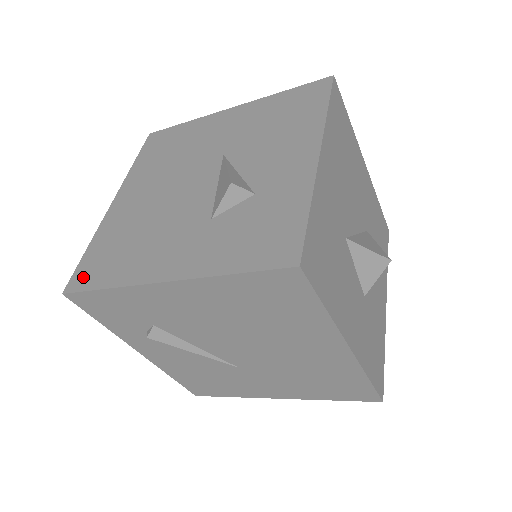
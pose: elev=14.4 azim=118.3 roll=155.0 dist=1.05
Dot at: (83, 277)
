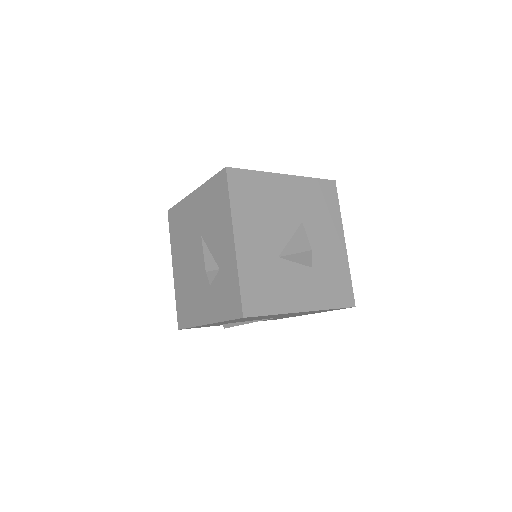
Dot at: (181, 320)
